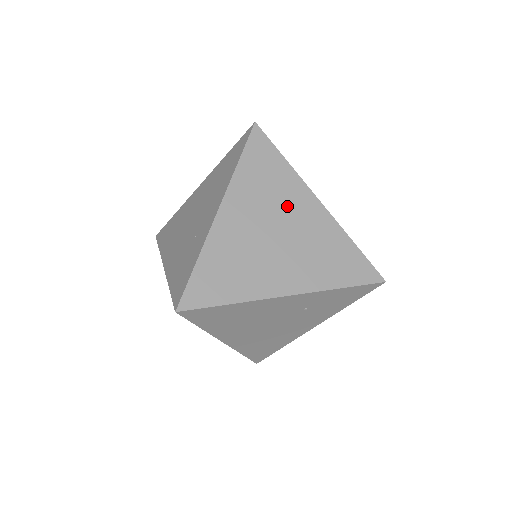
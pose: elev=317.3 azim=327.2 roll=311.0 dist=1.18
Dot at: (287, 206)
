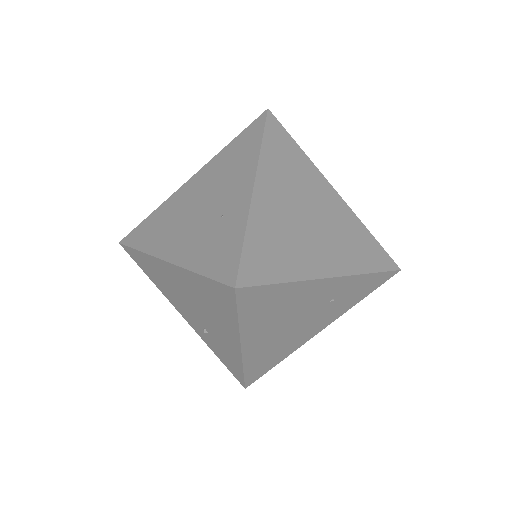
Dot at: (311, 190)
